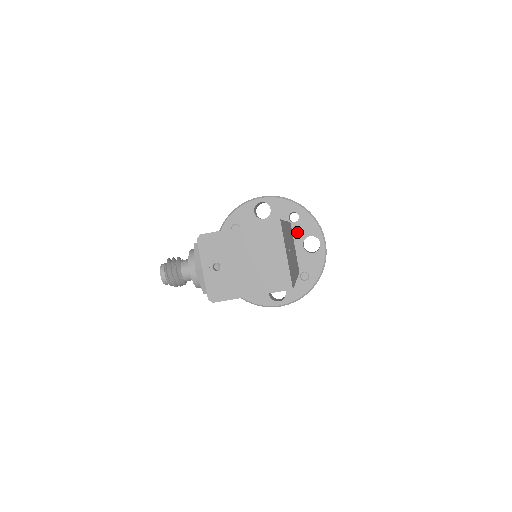
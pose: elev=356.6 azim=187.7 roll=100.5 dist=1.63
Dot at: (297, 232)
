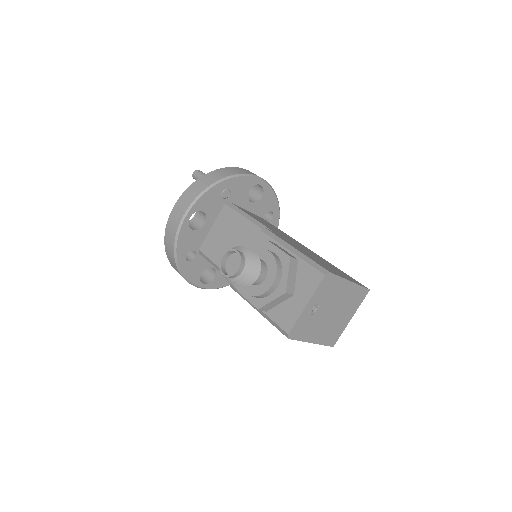
Dot at: occluded
